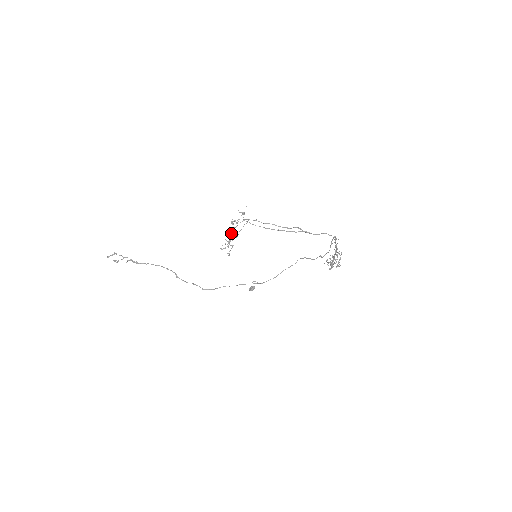
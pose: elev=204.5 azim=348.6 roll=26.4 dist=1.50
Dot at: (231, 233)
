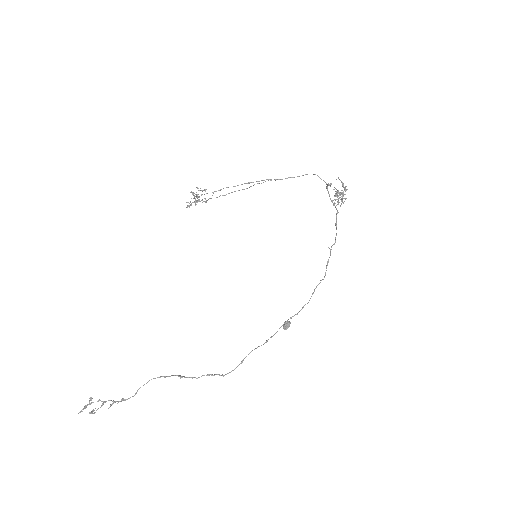
Dot at: (194, 197)
